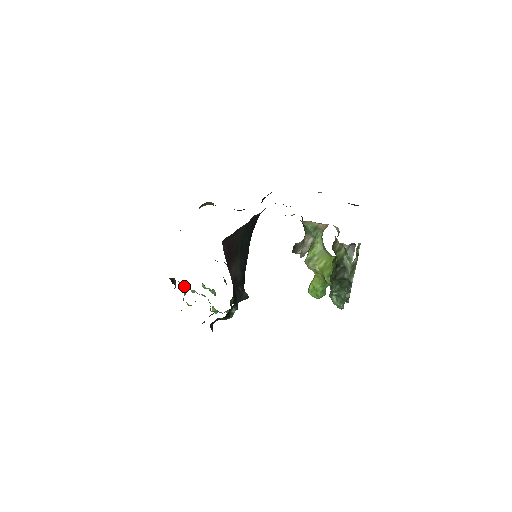
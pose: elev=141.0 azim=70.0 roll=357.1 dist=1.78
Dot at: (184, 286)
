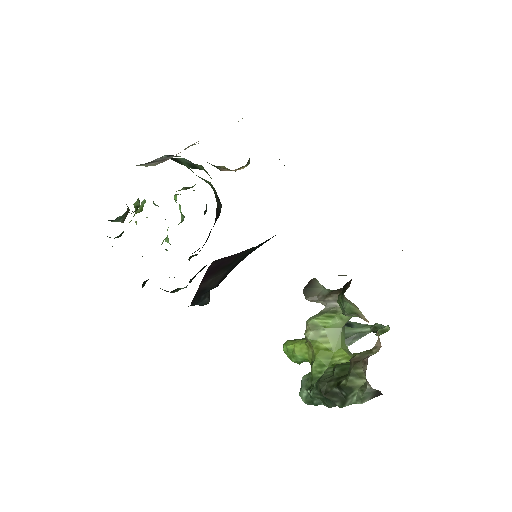
Dot at: (145, 201)
